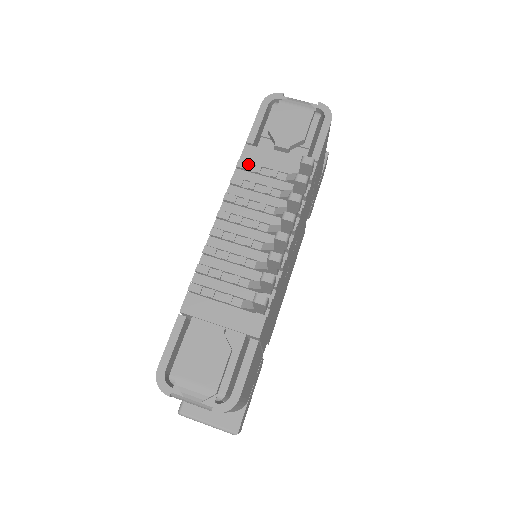
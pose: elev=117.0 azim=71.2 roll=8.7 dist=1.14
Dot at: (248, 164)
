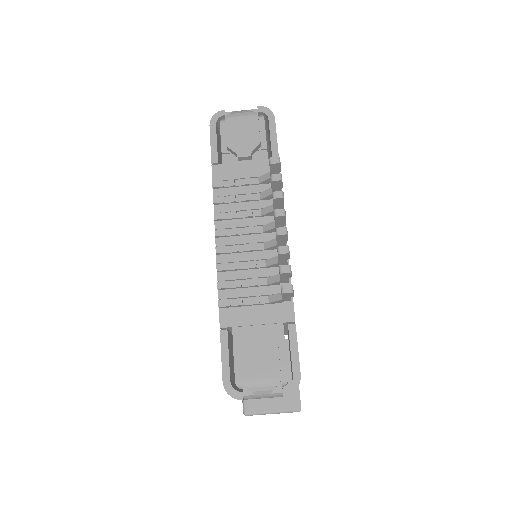
Dot at: (222, 182)
